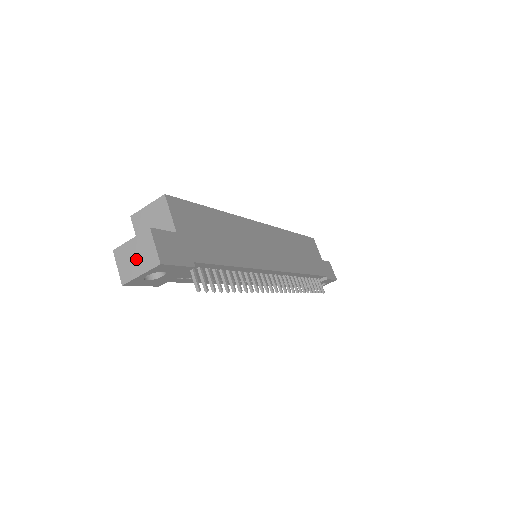
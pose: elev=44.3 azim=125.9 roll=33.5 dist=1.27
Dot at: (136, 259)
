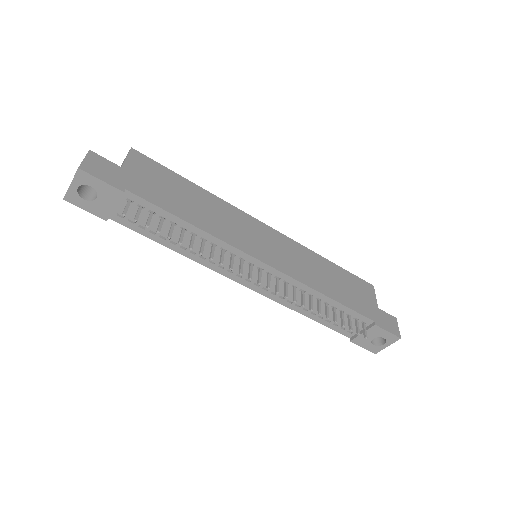
Dot at: occluded
